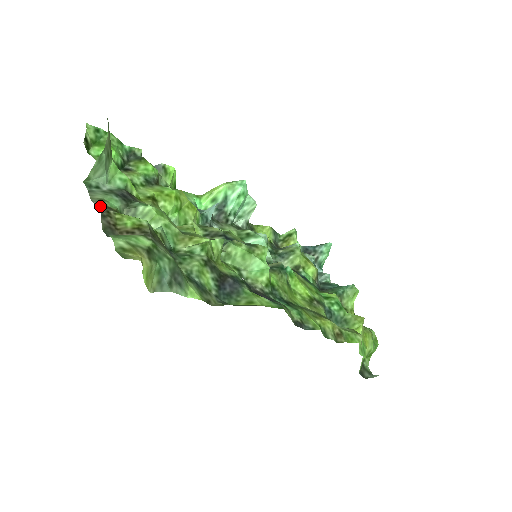
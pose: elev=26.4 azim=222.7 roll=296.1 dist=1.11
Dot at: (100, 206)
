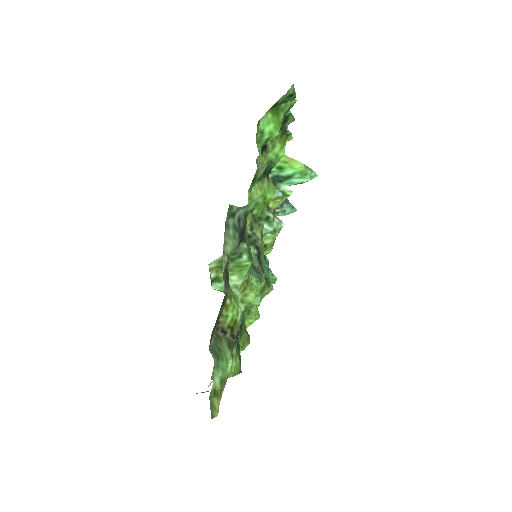
Dot at: (225, 284)
